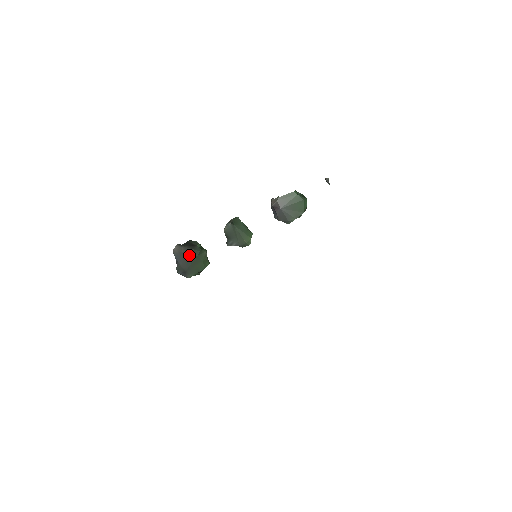
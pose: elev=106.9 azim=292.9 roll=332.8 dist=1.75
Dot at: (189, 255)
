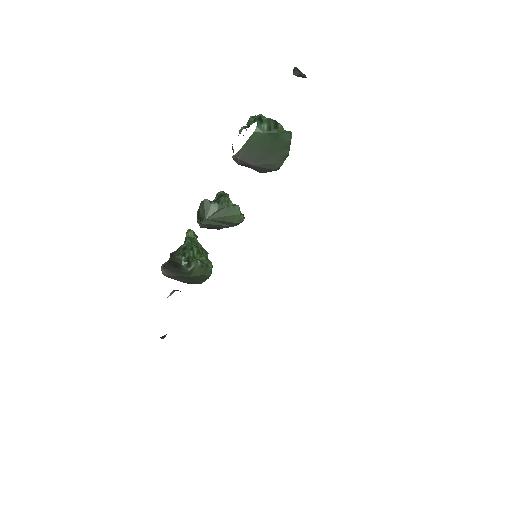
Dot at: (181, 277)
